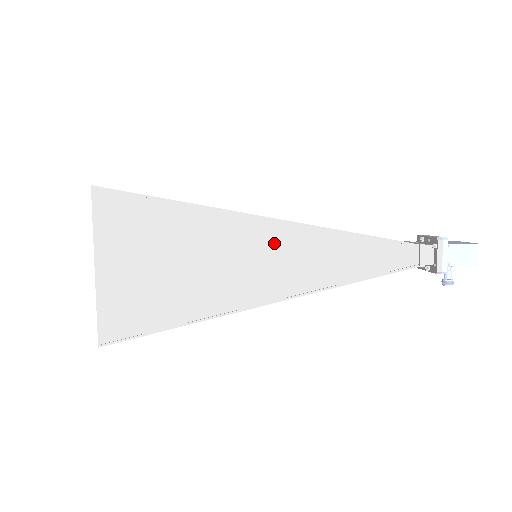
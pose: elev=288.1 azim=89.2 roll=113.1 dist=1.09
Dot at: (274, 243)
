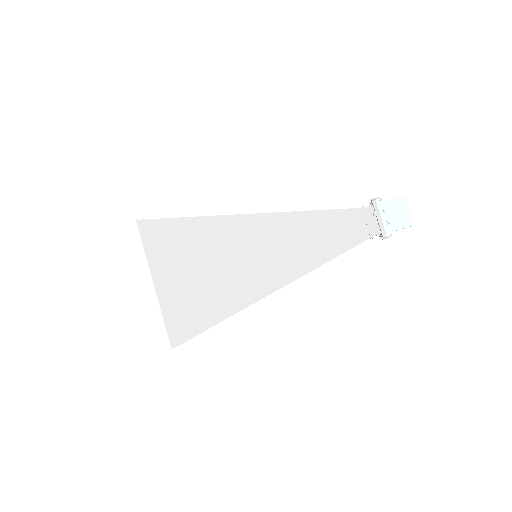
Dot at: occluded
